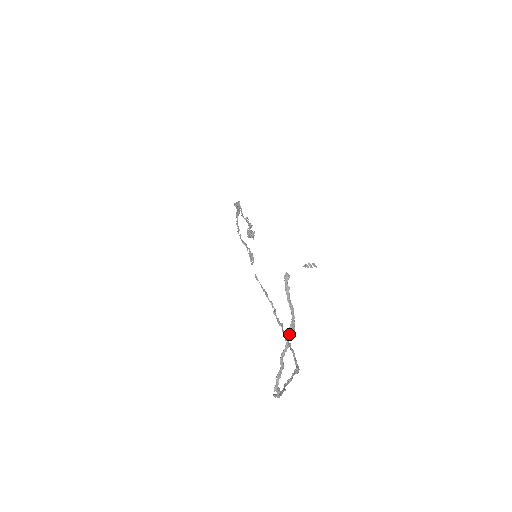
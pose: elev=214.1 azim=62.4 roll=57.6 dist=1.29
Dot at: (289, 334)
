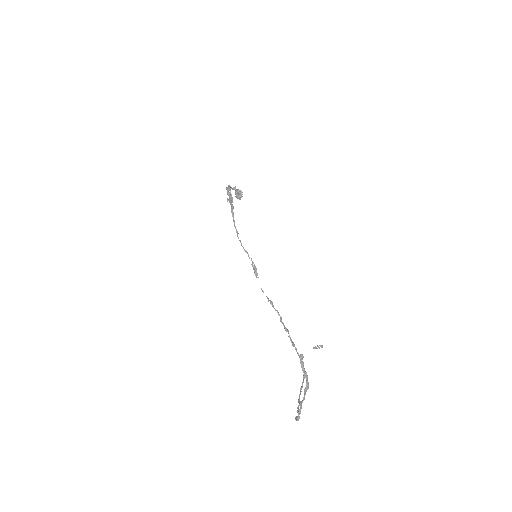
Dot at: (305, 392)
